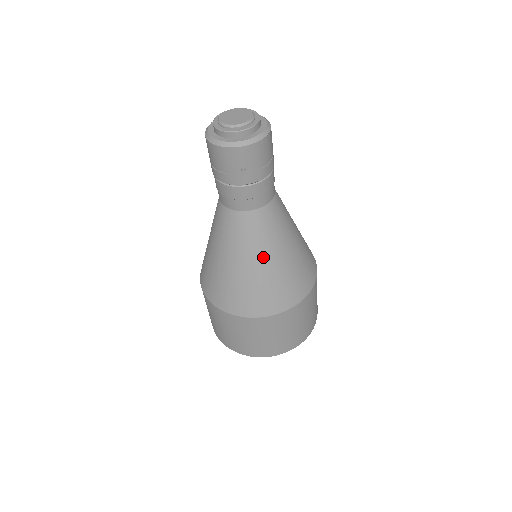
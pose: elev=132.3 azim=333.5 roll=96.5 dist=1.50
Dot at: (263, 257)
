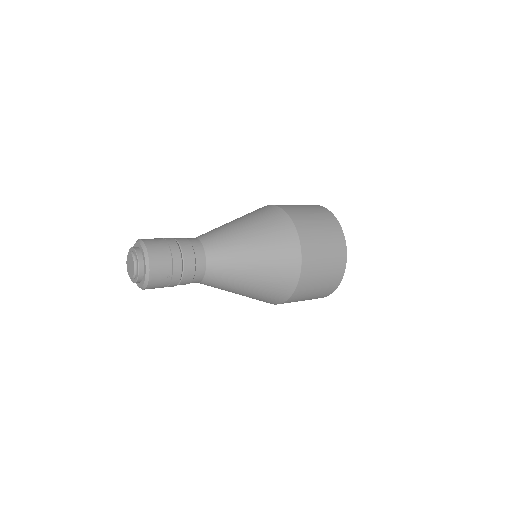
Dot at: (247, 272)
